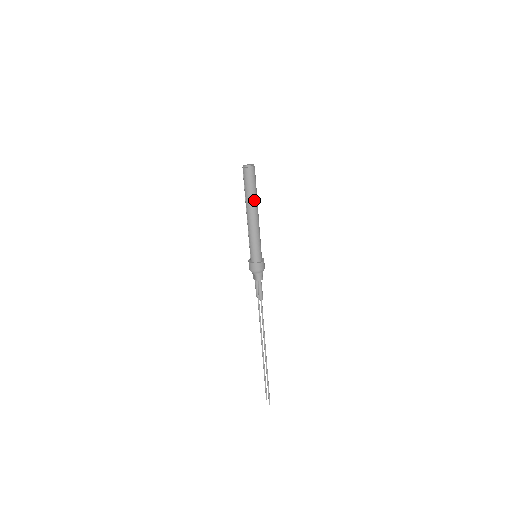
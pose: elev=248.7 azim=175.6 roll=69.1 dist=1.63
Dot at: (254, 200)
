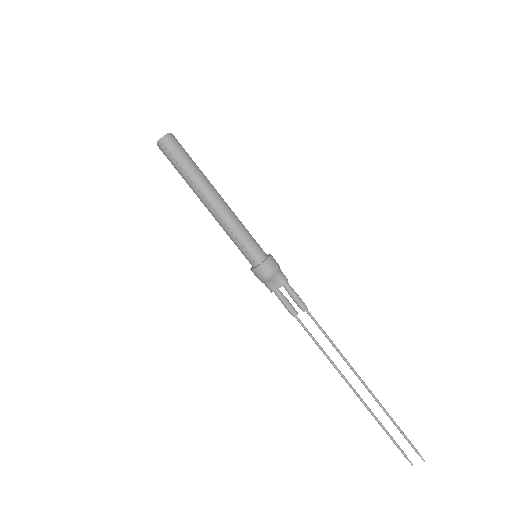
Dot at: (204, 176)
